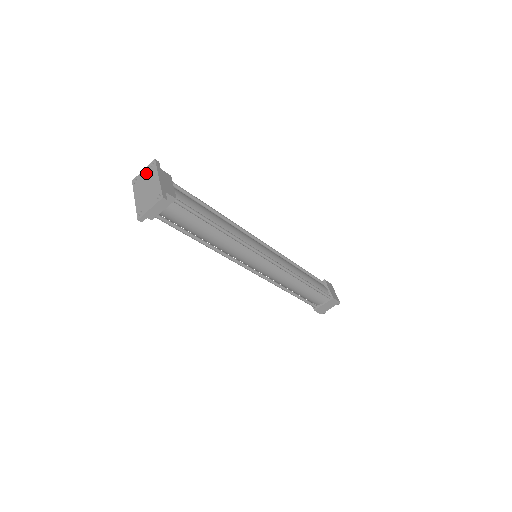
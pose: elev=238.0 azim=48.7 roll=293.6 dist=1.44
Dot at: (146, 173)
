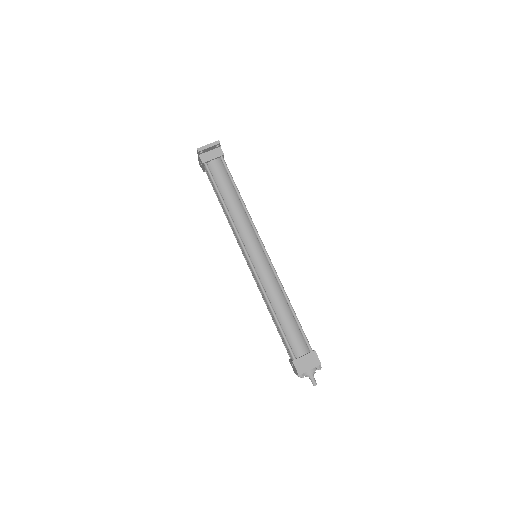
Dot at: occluded
